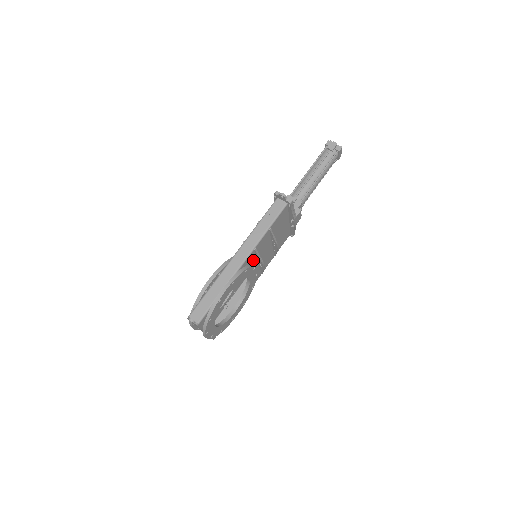
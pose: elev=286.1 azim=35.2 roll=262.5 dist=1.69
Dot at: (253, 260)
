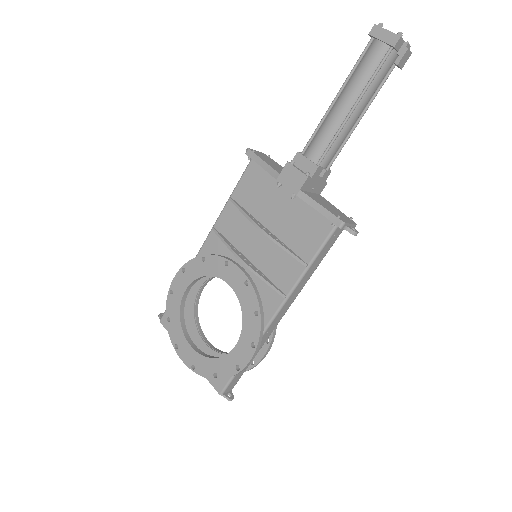
Dot at: occluded
